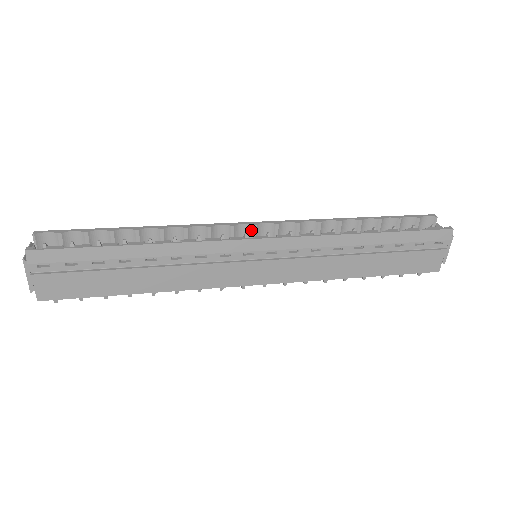
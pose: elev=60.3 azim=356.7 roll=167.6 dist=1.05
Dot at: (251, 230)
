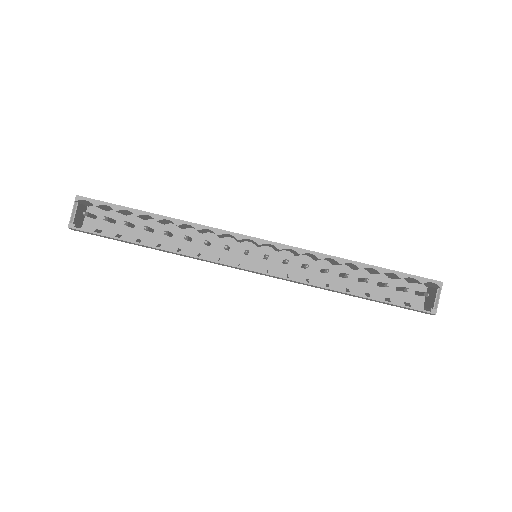
Dot at: (256, 243)
